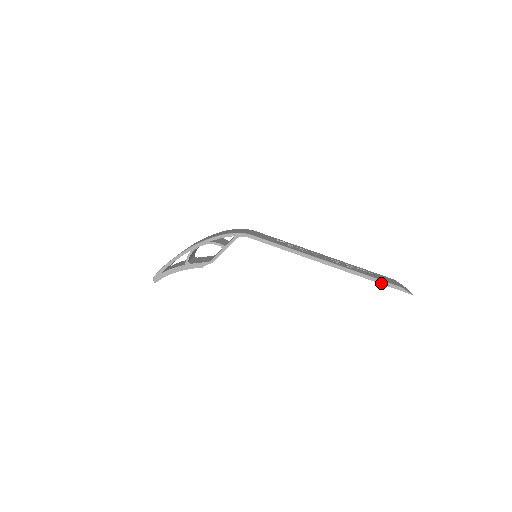
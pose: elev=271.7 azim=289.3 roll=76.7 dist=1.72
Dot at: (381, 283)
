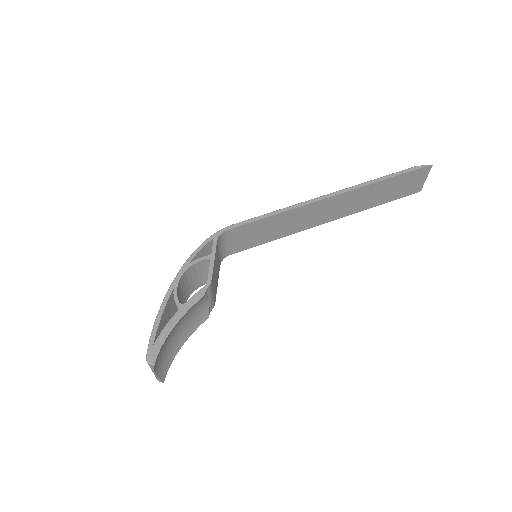
Dot at: (396, 175)
